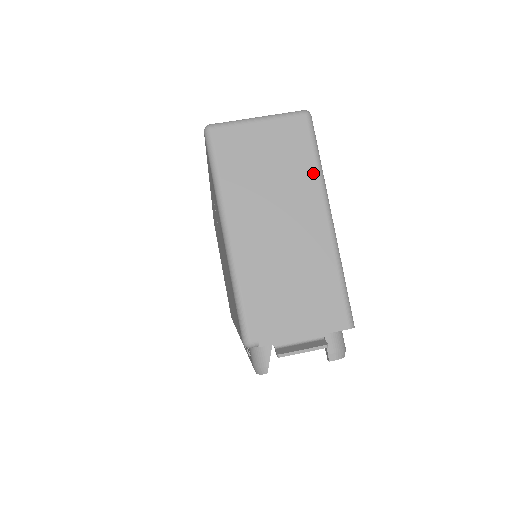
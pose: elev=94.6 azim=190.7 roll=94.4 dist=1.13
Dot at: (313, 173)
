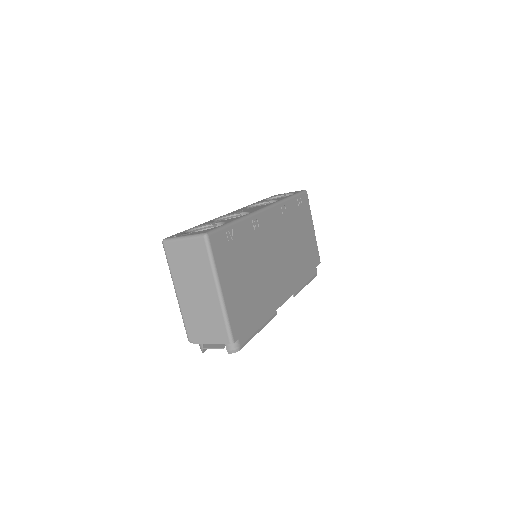
Dot at: (209, 268)
